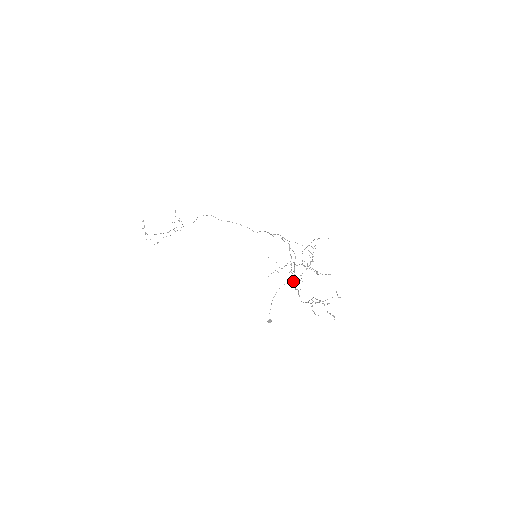
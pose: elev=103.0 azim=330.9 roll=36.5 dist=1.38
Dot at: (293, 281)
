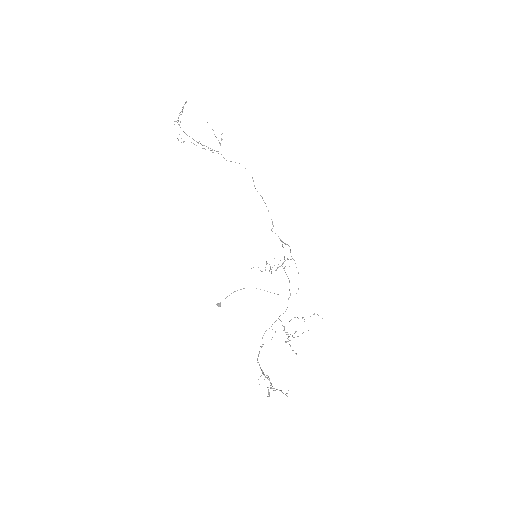
Dot at: occluded
